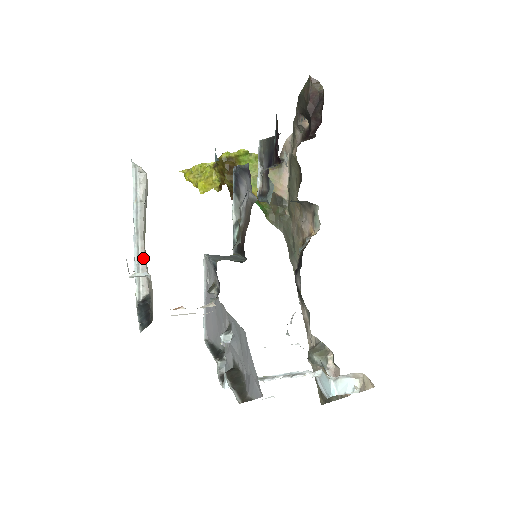
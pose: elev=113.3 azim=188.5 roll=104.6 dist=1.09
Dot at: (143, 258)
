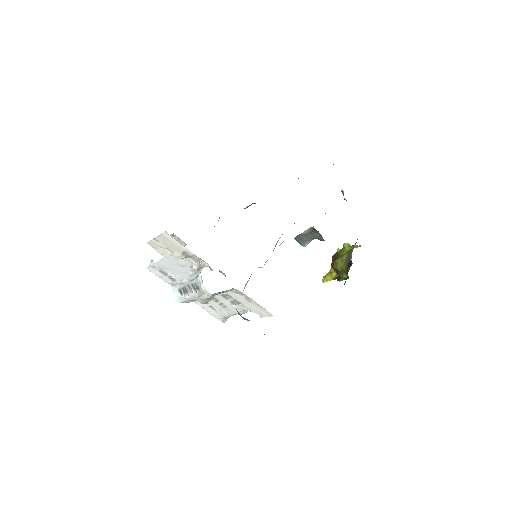
Dot at: occluded
